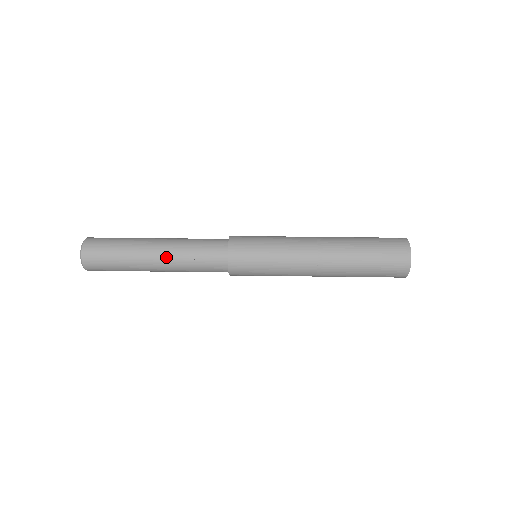
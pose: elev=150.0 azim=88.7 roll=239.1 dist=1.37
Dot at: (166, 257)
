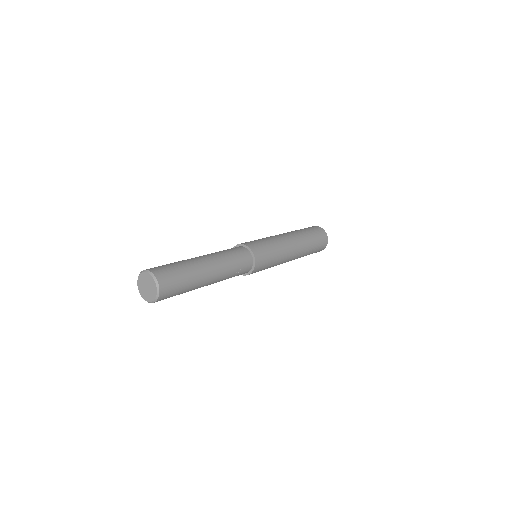
Dot at: (218, 278)
